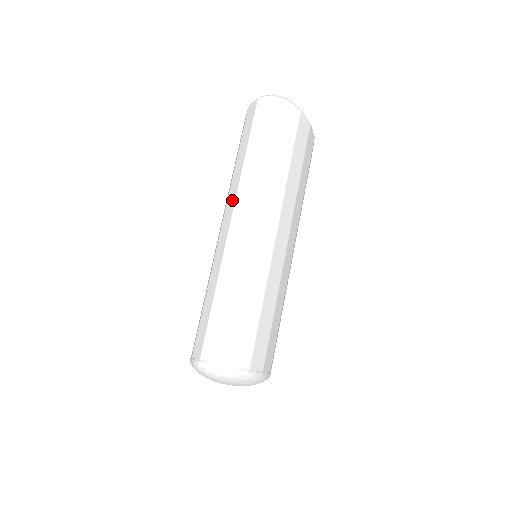
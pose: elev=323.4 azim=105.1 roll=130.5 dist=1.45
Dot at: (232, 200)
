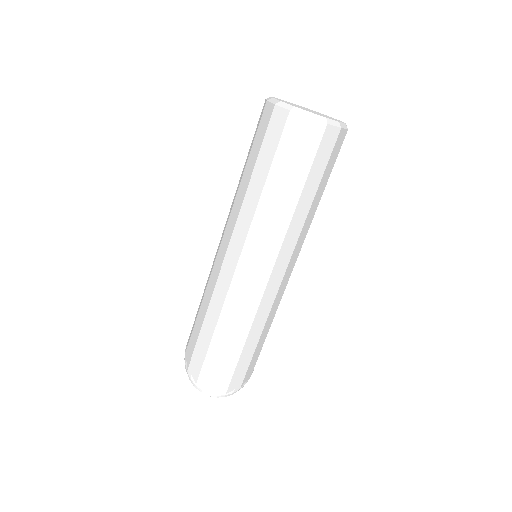
Dot at: (241, 237)
